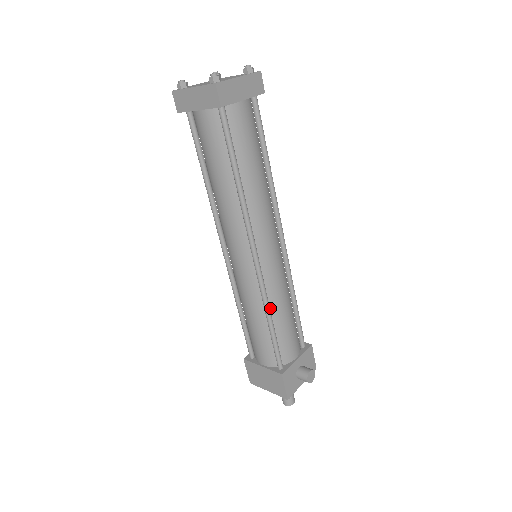
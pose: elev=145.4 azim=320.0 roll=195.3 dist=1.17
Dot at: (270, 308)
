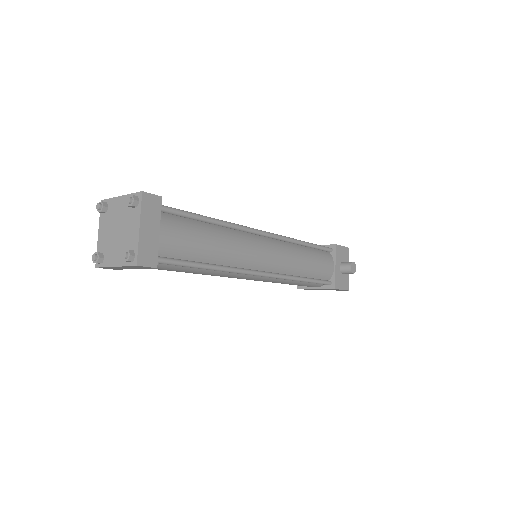
Dot at: (296, 275)
